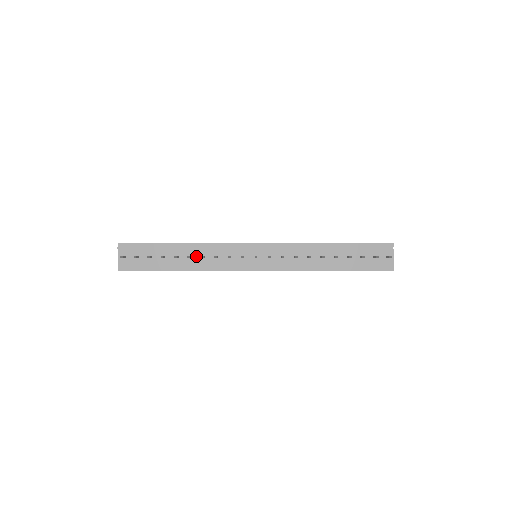
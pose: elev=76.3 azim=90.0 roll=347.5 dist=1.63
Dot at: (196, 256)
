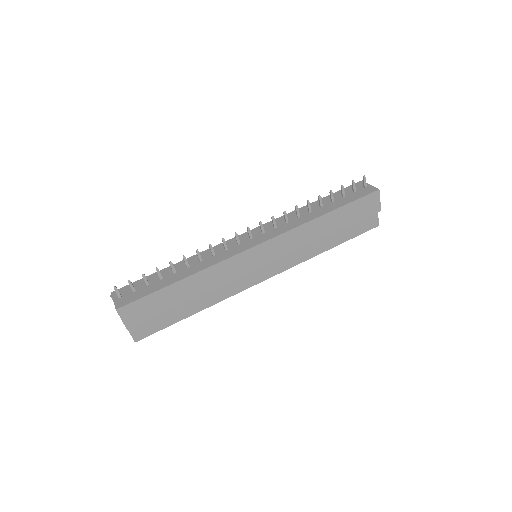
Dot at: (193, 264)
